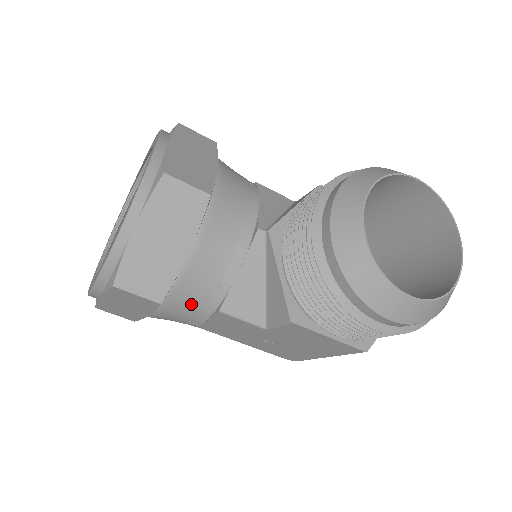
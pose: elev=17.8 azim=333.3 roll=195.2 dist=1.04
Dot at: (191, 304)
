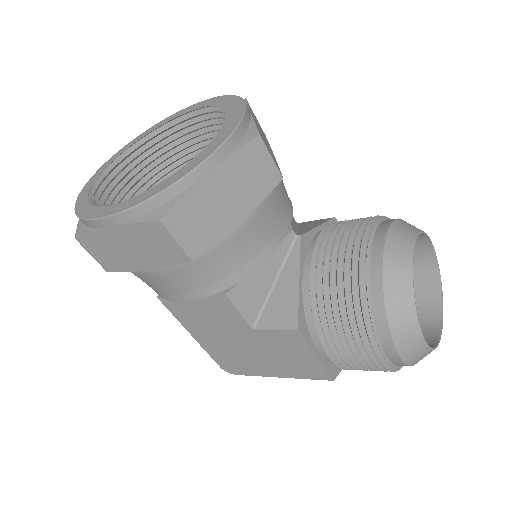
Dot at: (206, 275)
